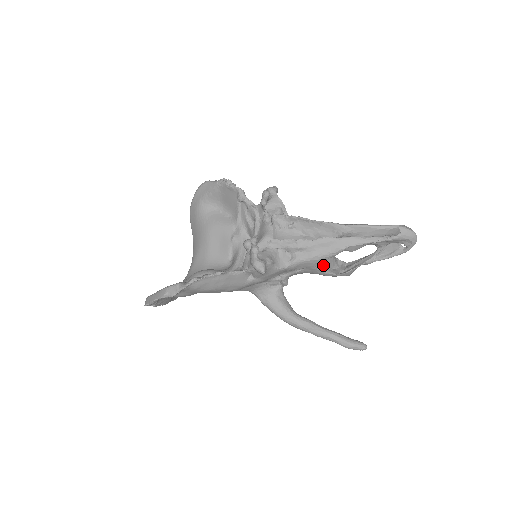
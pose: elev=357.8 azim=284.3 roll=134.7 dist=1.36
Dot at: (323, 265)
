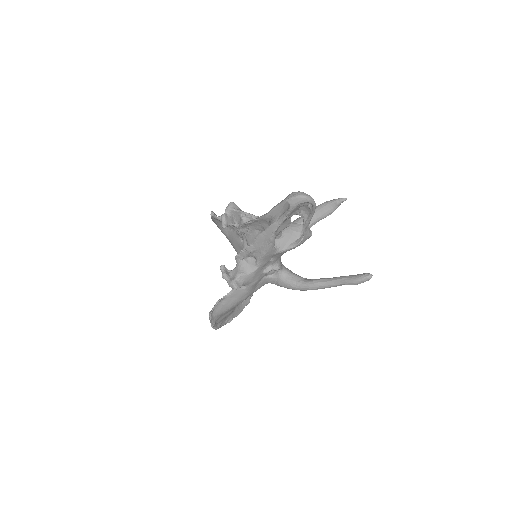
Dot at: (282, 246)
